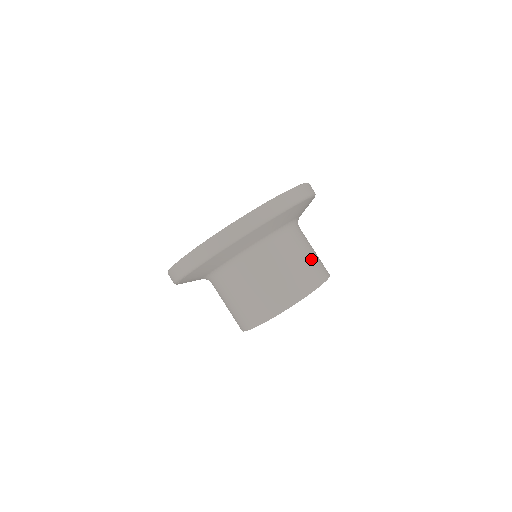
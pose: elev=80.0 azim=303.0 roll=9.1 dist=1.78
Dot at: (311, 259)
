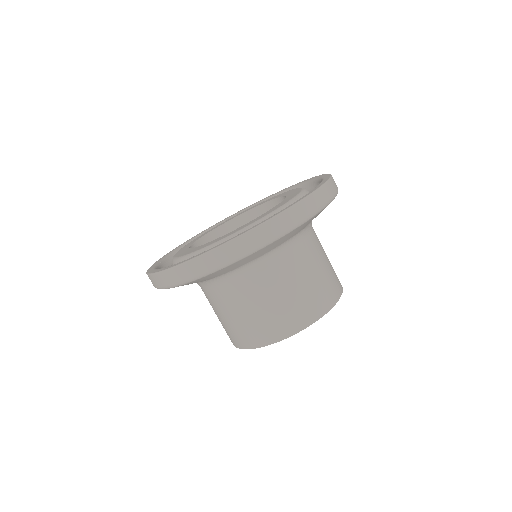
Dot at: (314, 283)
